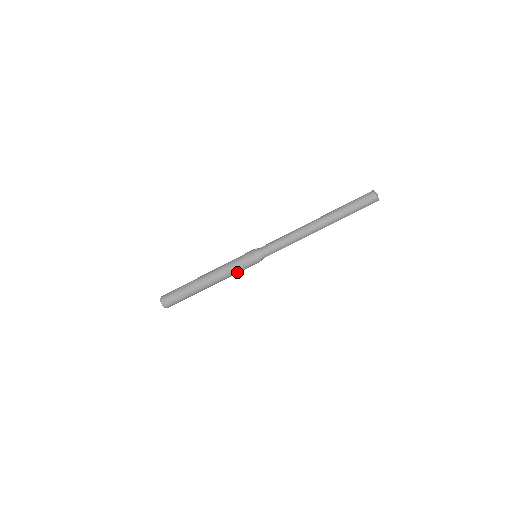
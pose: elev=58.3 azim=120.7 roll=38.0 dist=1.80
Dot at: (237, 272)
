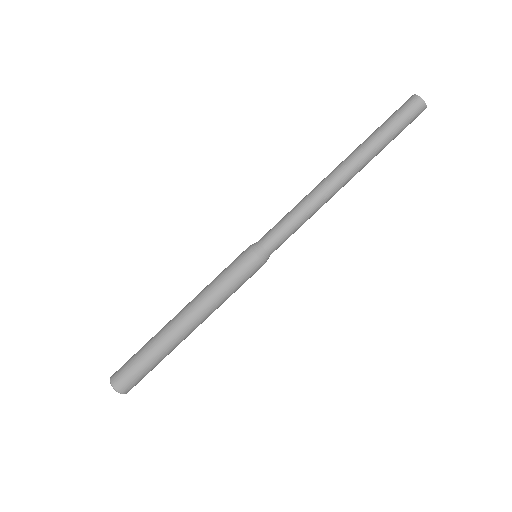
Dot at: (232, 292)
